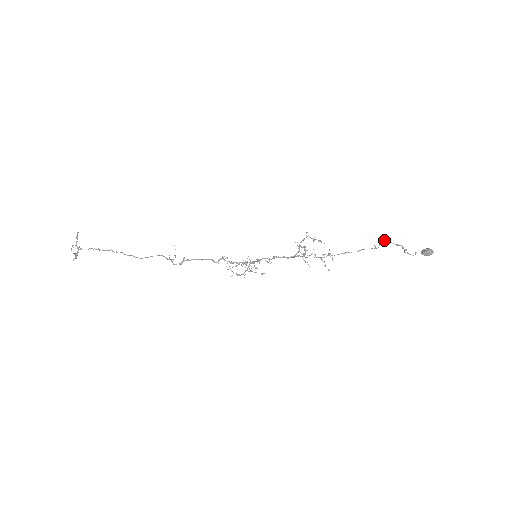
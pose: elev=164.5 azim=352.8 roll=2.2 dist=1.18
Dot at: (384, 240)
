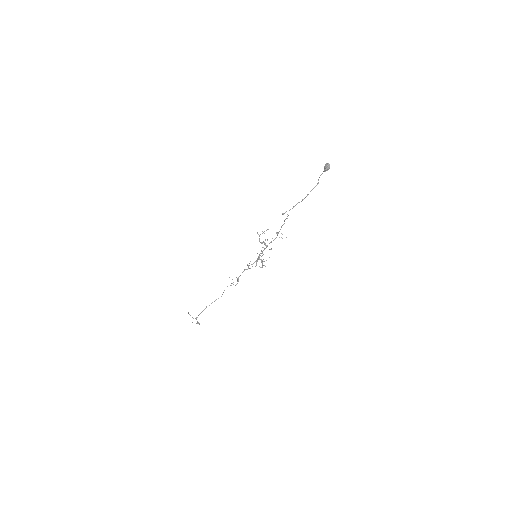
Dot at: occluded
